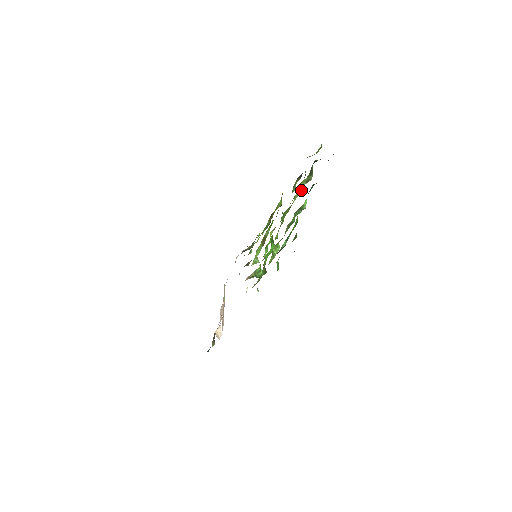
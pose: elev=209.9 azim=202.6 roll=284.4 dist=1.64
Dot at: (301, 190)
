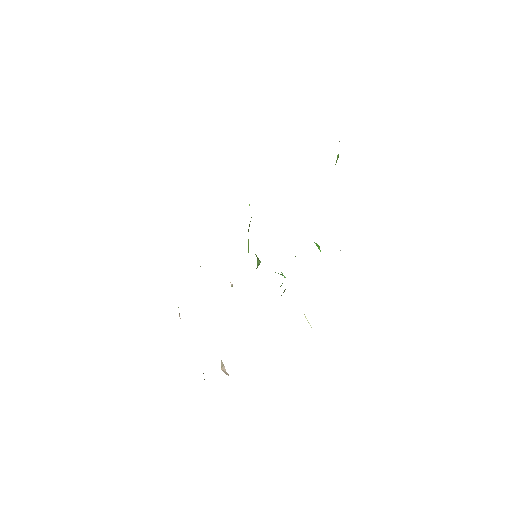
Dot at: (337, 155)
